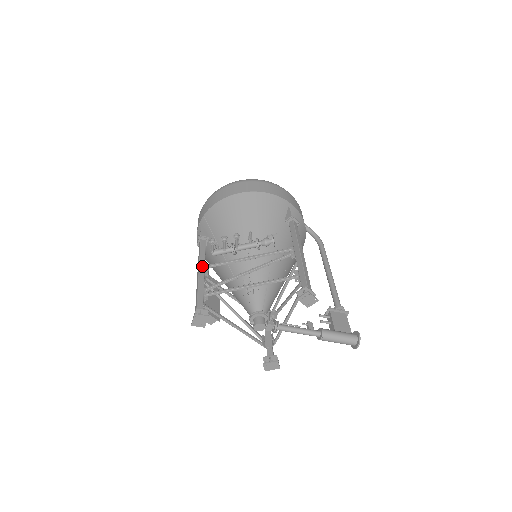
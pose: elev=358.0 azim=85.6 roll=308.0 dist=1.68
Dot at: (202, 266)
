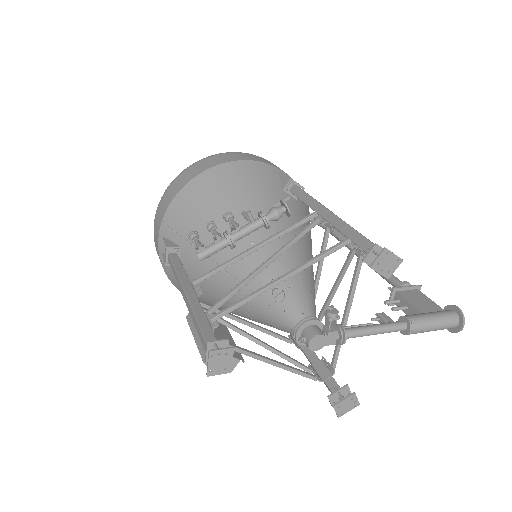
Dot at: (187, 284)
